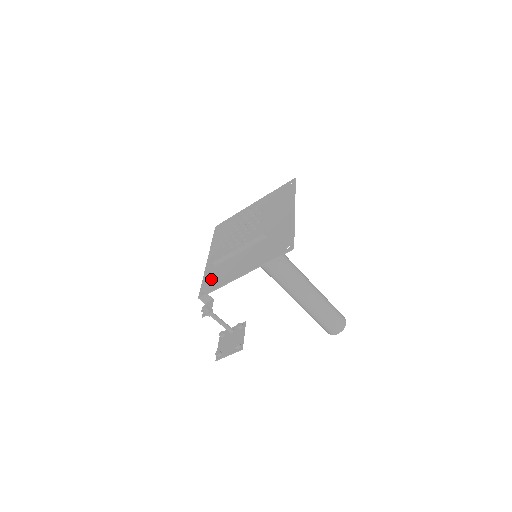
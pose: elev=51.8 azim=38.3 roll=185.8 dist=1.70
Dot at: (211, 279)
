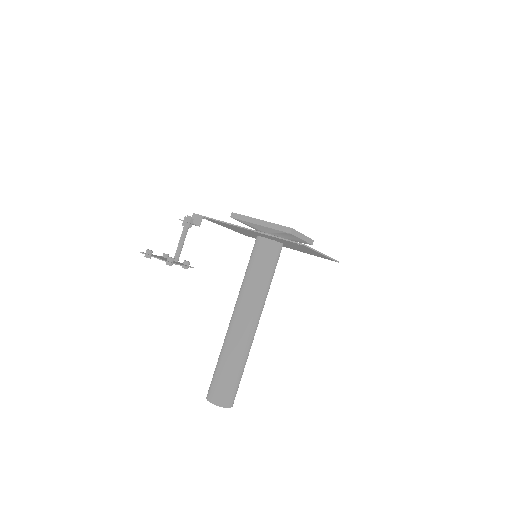
Dot at: occluded
